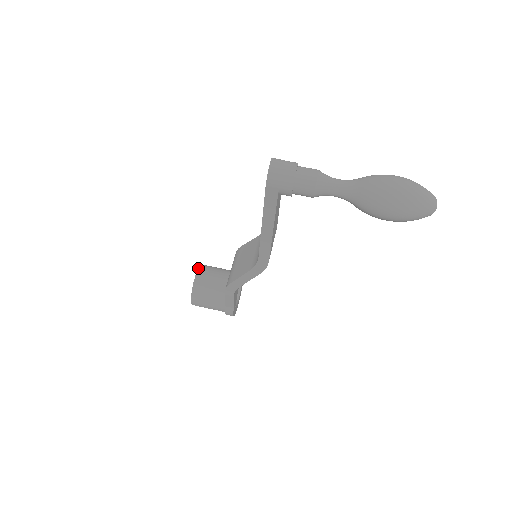
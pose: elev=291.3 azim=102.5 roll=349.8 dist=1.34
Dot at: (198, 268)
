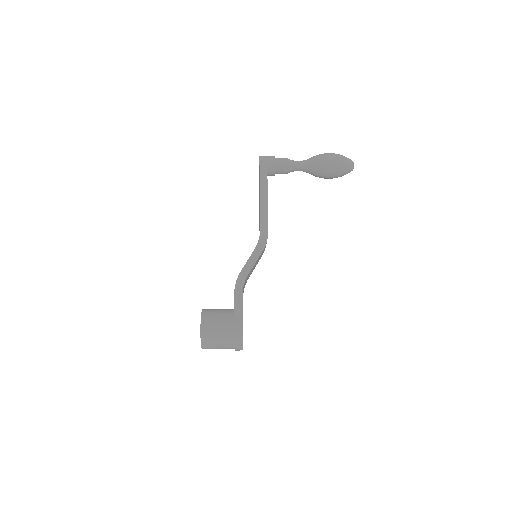
Dot at: occluded
